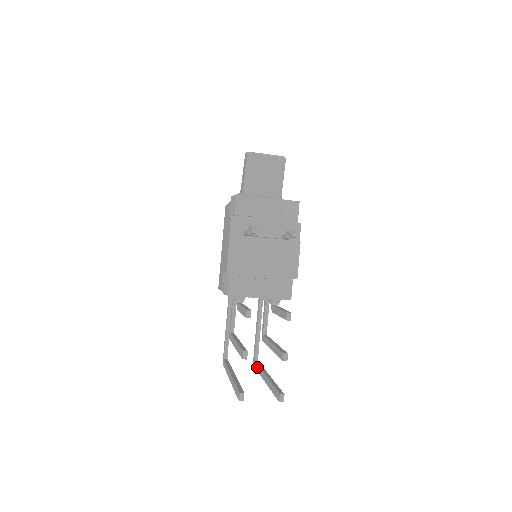
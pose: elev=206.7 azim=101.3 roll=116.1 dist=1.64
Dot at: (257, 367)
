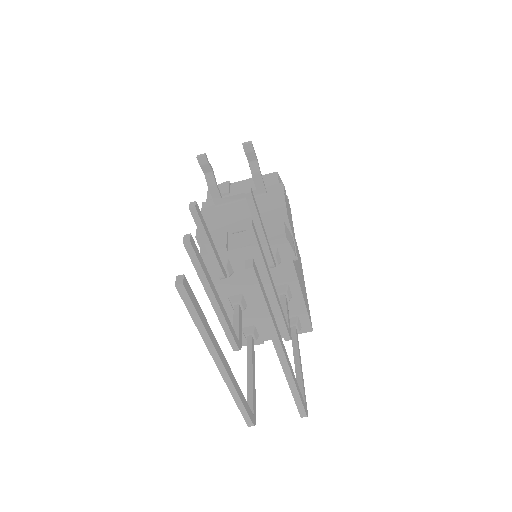
Dot at: occluded
